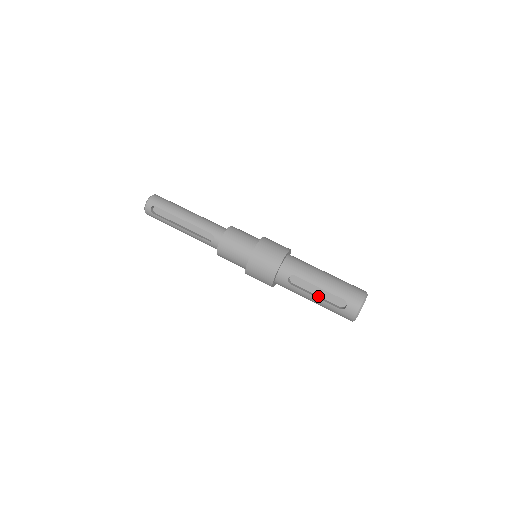
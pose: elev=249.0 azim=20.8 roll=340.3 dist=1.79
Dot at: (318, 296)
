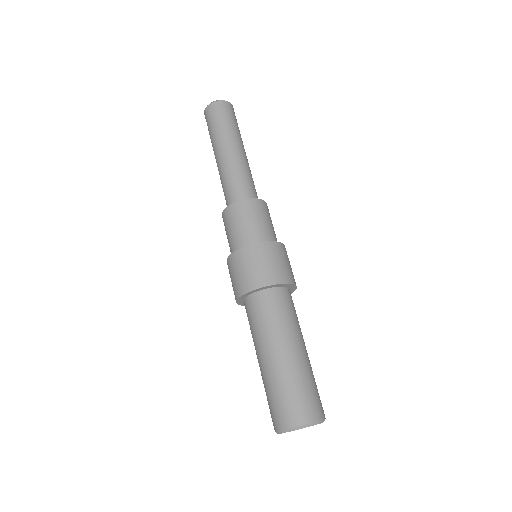
Dot at: occluded
